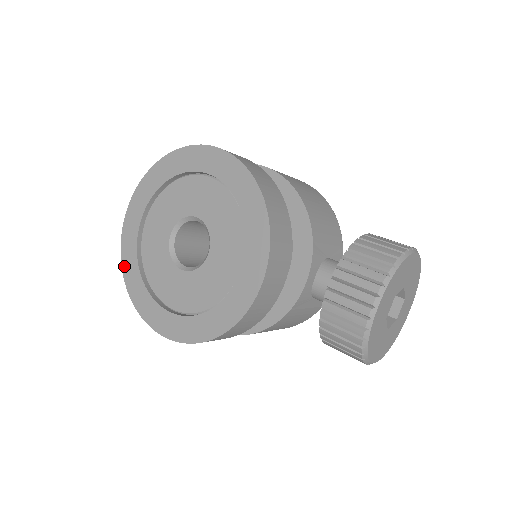
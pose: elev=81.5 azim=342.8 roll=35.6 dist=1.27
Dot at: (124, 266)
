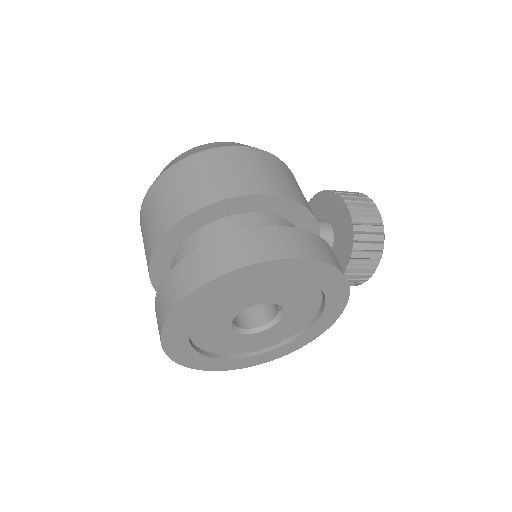
Dot at: (173, 356)
